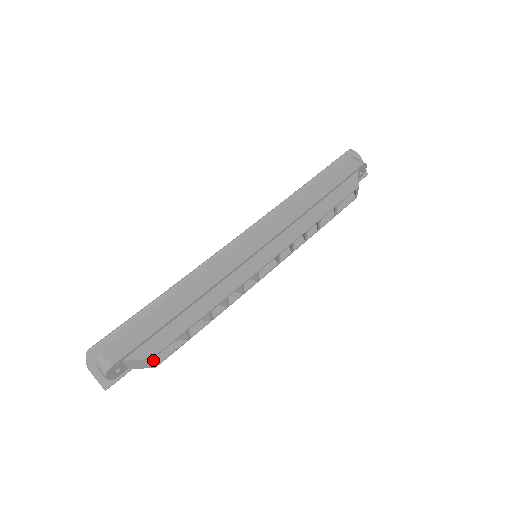
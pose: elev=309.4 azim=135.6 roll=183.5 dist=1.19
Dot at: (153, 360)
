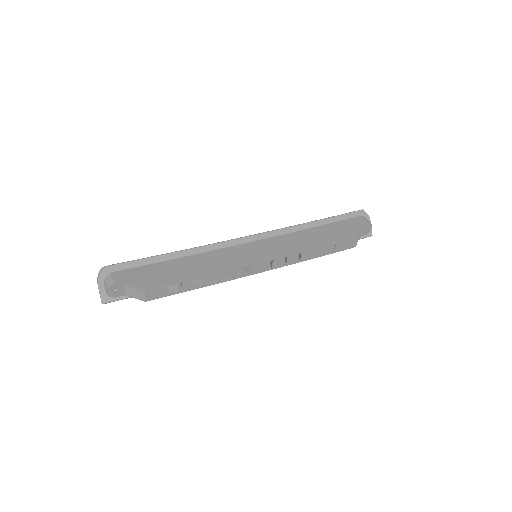
Dot at: (146, 293)
